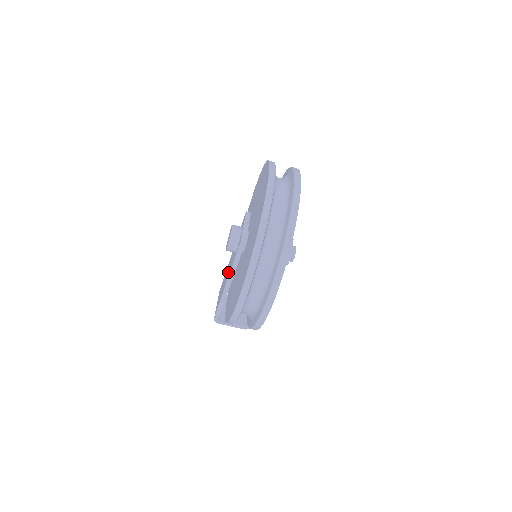
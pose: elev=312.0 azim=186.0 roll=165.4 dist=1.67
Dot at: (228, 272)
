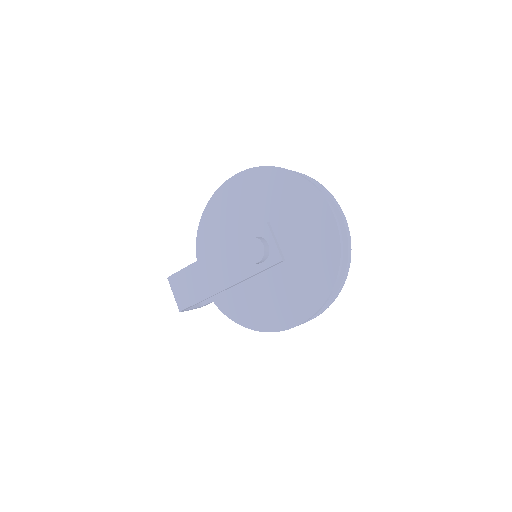
Dot at: (228, 275)
